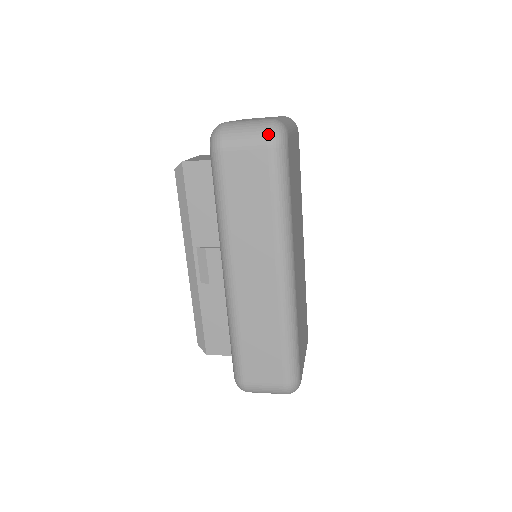
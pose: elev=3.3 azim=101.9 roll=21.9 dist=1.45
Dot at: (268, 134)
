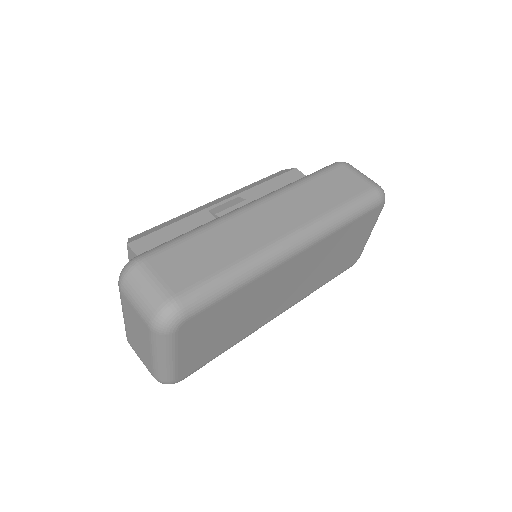
Dot at: occluded
